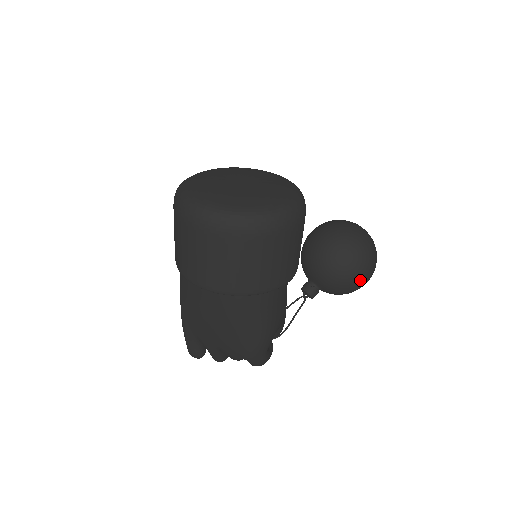
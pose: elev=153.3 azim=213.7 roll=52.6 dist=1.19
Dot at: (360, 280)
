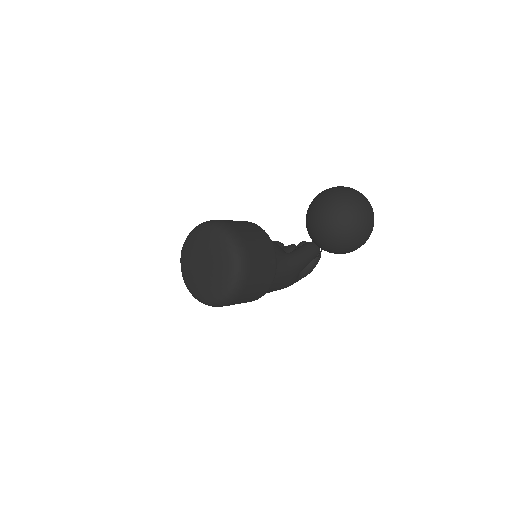
Dot at: (349, 252)
